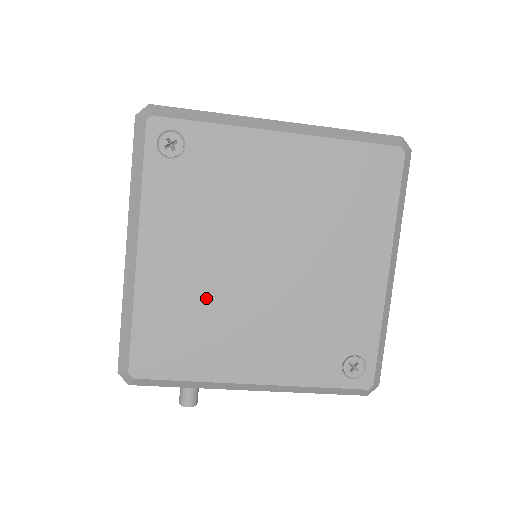
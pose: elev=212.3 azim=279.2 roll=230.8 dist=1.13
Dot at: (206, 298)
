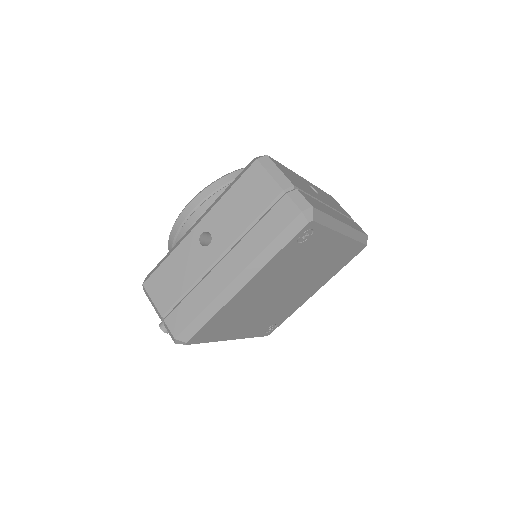
Dot at: (249, 306)
